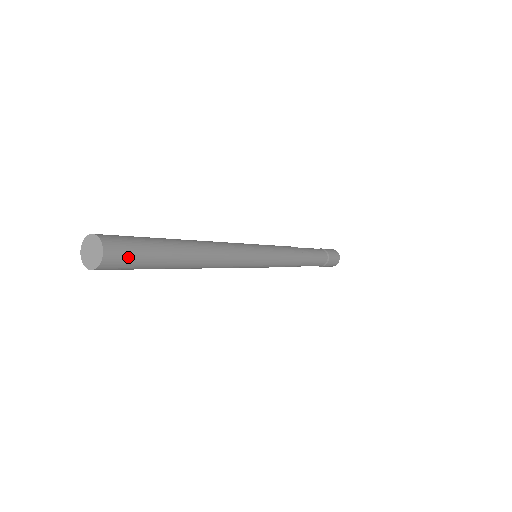
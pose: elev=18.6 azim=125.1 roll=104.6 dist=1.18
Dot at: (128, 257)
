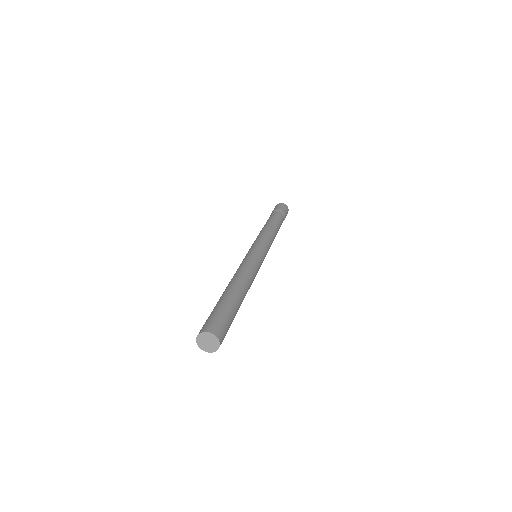
Dot at: (226, 331)
